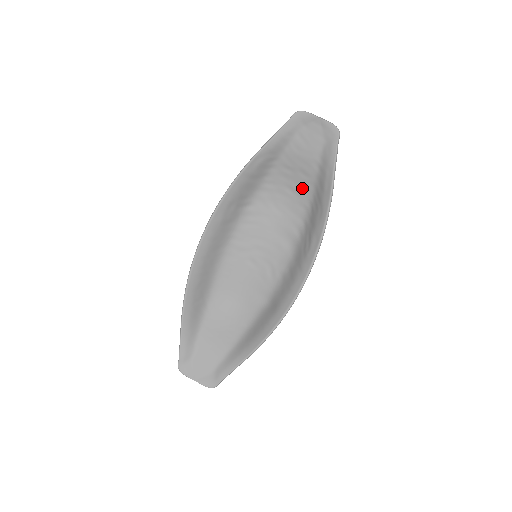
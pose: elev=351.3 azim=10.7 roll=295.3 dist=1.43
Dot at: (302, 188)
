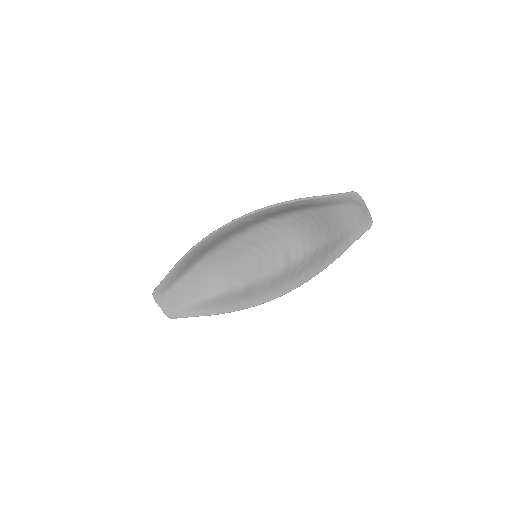
Dot at: (319, 234)
